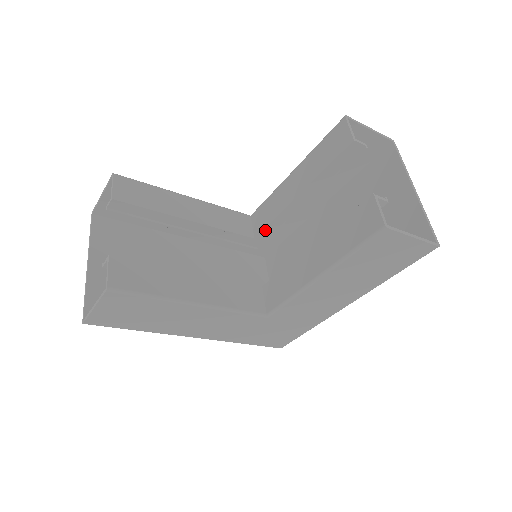
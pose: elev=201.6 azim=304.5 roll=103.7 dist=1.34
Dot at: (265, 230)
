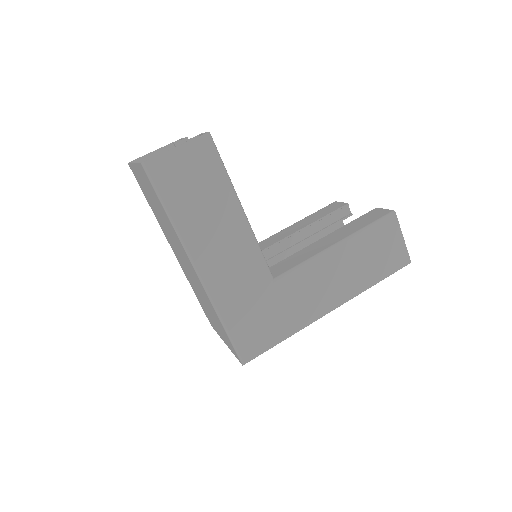
Dot at: occluded
